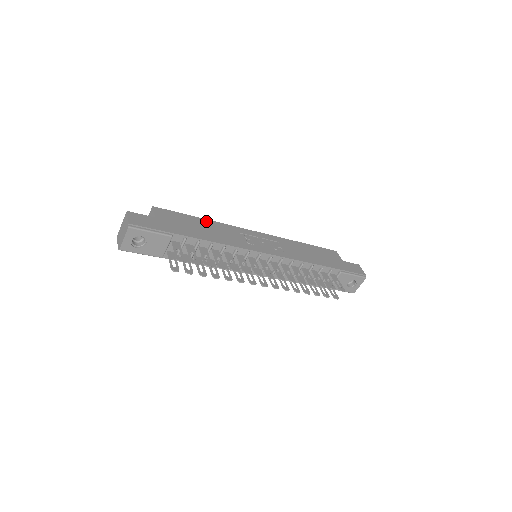
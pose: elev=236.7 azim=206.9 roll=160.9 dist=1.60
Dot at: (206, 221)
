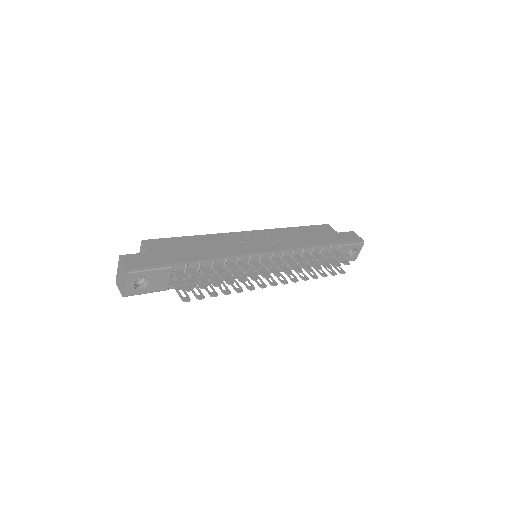
Dot at: (198, 237)
